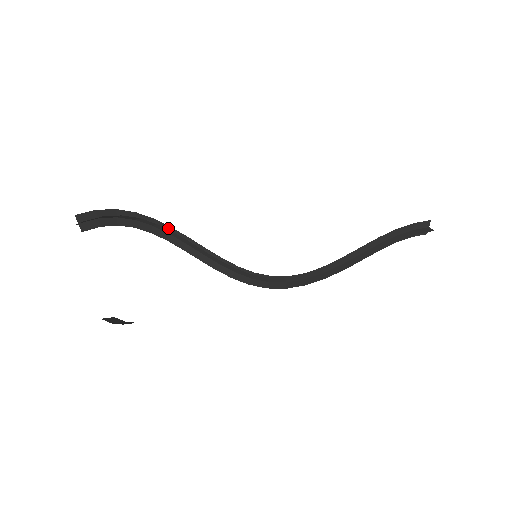
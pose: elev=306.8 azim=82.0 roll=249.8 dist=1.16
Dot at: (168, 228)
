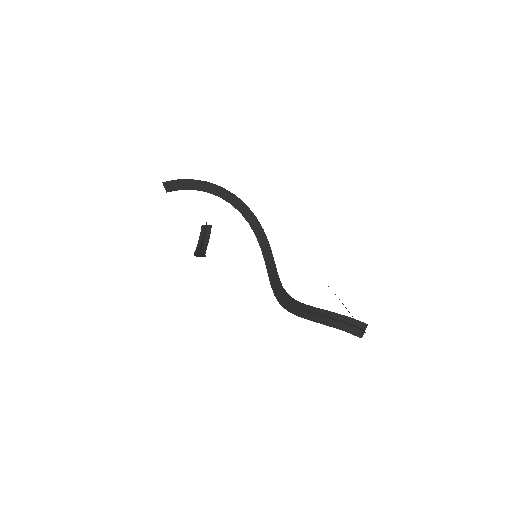
Dot at: (232, 195)
